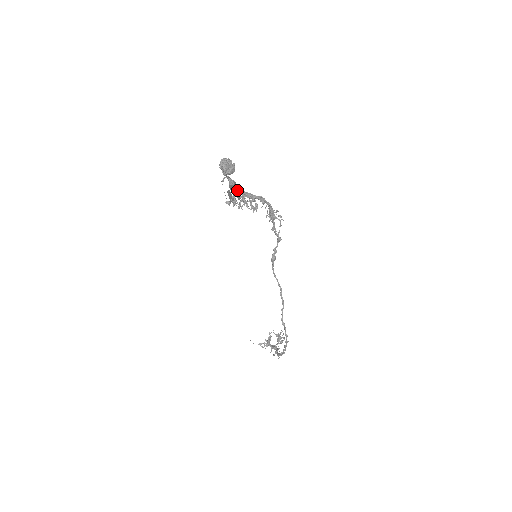
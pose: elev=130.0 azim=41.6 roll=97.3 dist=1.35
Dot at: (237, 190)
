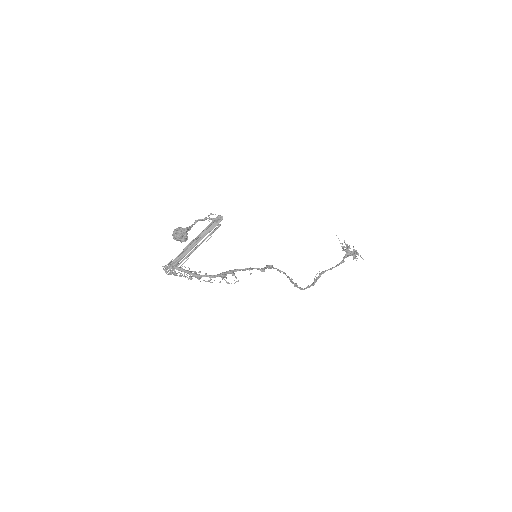
Dot at: (185, 255)
